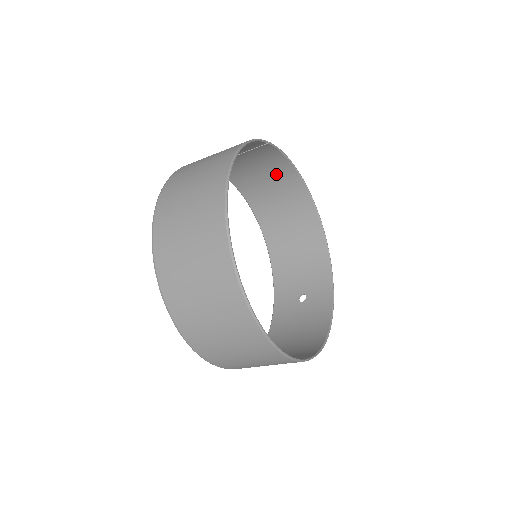
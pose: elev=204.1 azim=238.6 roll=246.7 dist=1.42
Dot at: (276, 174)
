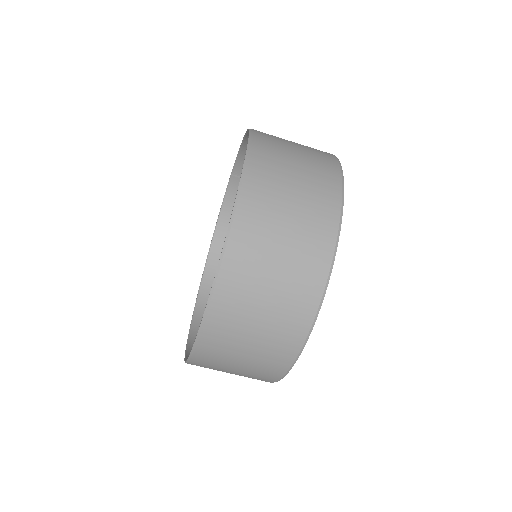
Dot at: occluded
